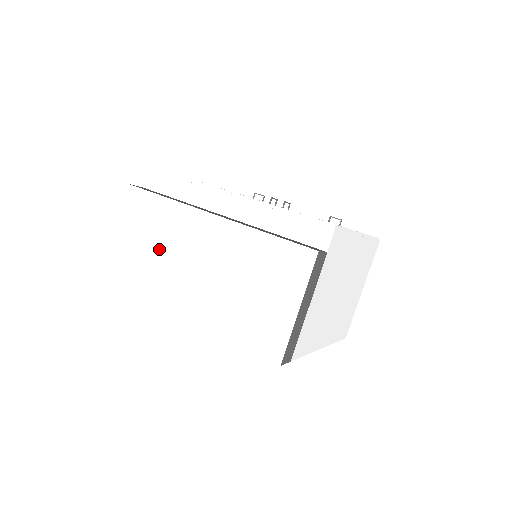
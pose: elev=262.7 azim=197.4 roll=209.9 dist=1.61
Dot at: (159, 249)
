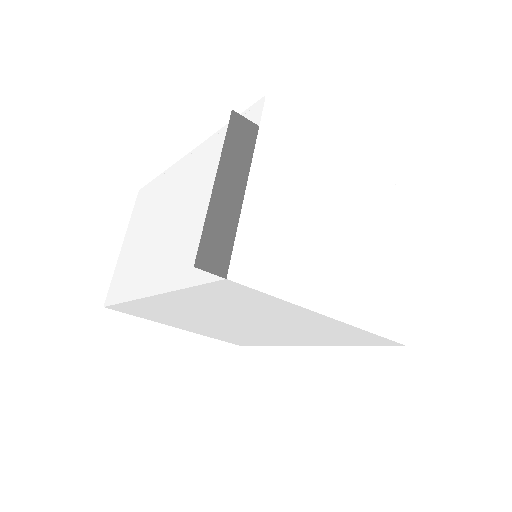
Dot at: (133, 254)
